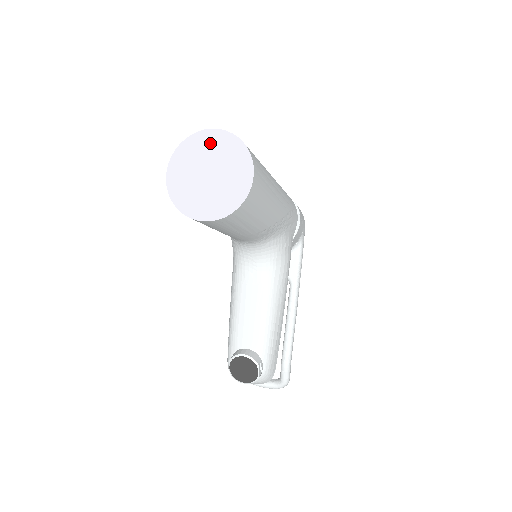
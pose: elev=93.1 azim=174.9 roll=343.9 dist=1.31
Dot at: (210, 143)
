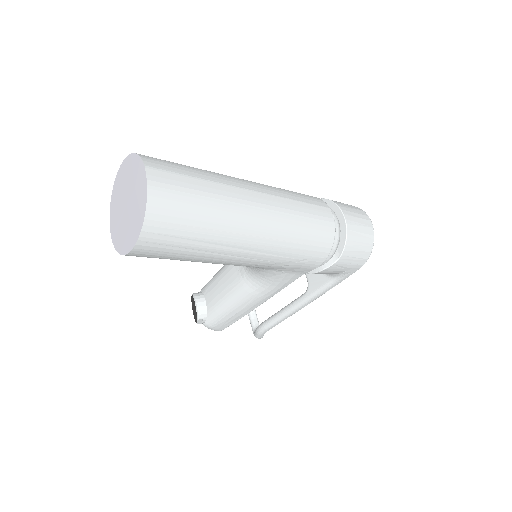
Dot at: (139, 181)
